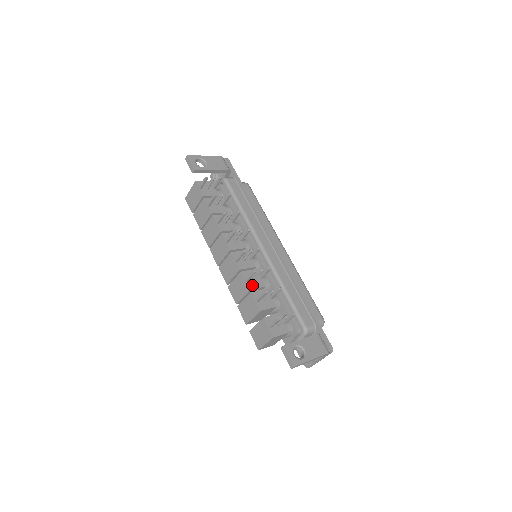
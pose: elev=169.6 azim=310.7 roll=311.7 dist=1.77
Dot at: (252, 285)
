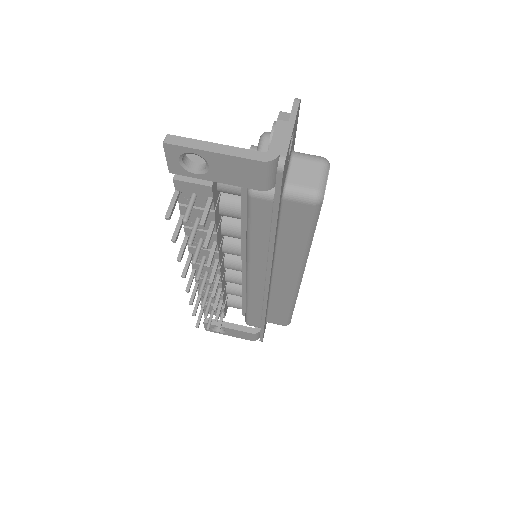
Dot at: occluded
